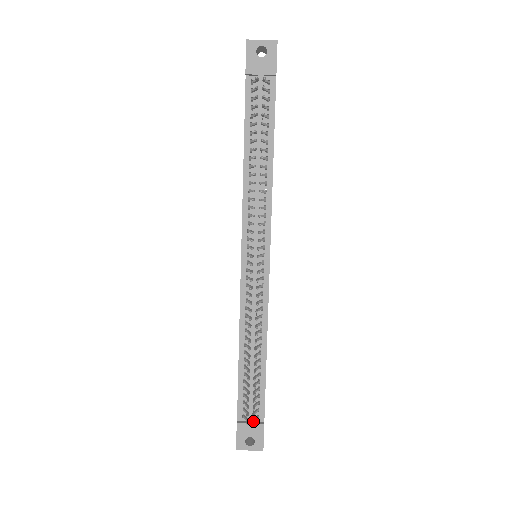
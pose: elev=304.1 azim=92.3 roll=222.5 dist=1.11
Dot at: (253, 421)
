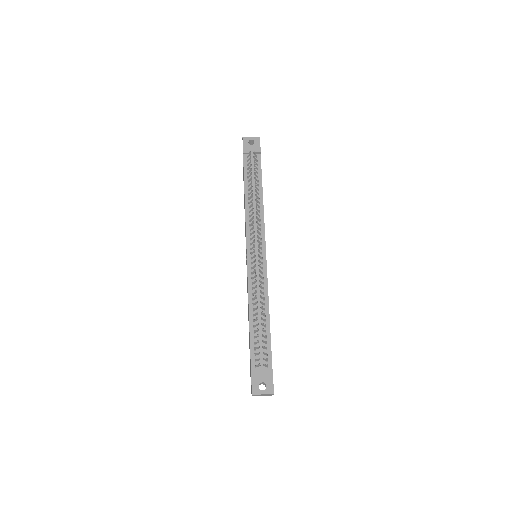
Dot at: (264, 364)
